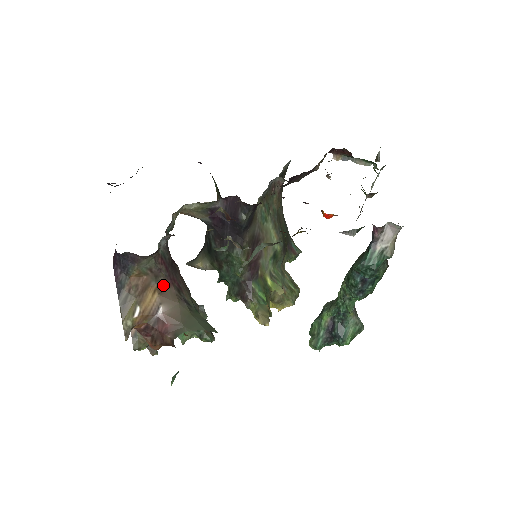
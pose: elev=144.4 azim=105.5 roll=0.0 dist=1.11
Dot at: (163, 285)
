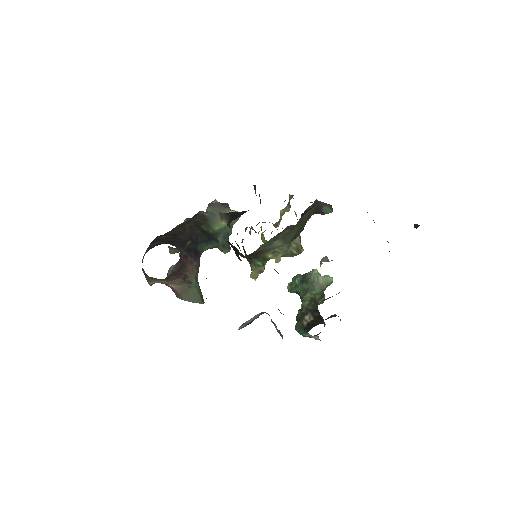
Dot at: (172, 280)
